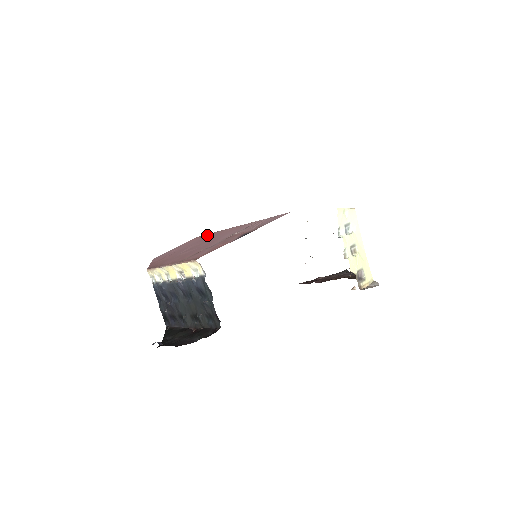
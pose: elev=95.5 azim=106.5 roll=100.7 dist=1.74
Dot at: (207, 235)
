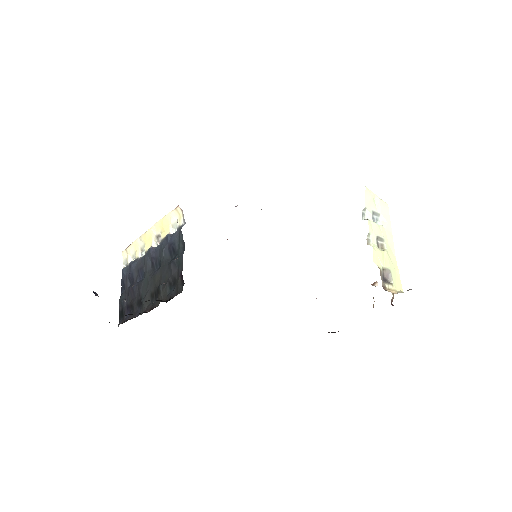
Dot at: occluded
